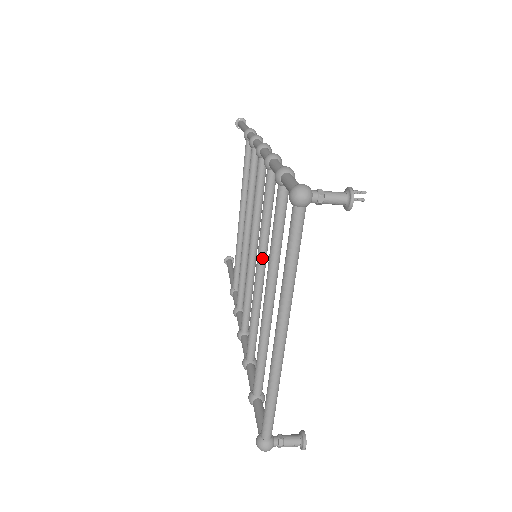
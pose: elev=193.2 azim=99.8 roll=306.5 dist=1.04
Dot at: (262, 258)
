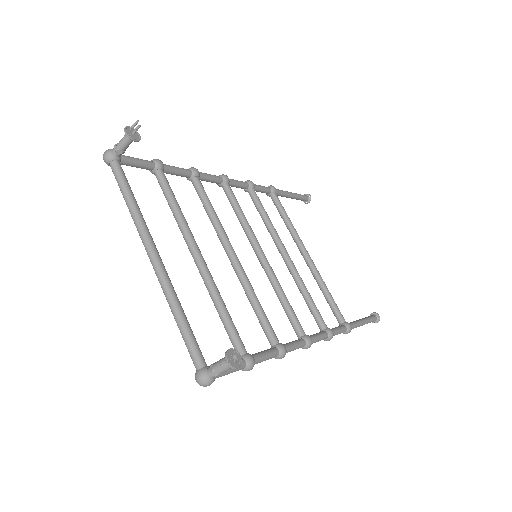
Dot at: (223, 243)
